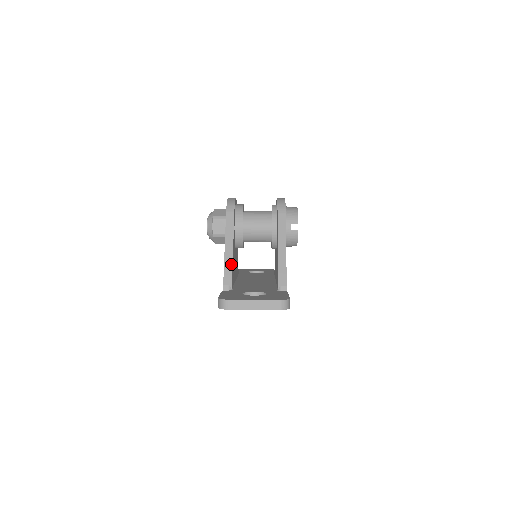
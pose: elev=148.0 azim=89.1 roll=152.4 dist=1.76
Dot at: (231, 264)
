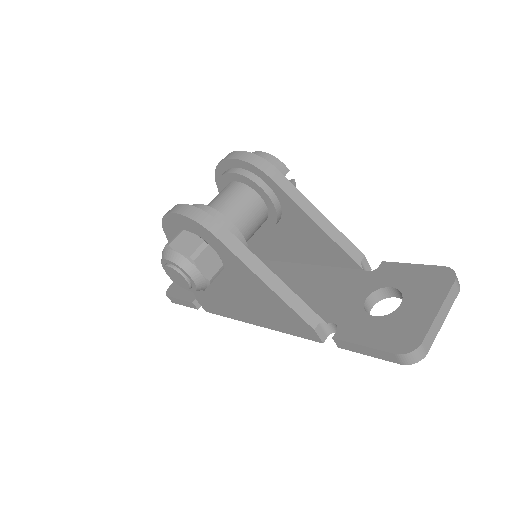
Dot at: (294, 296)
